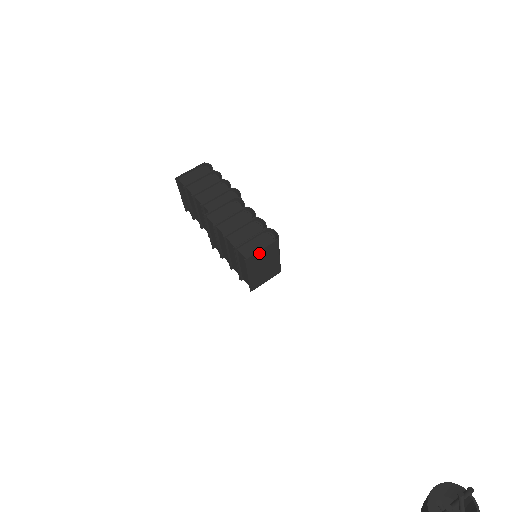
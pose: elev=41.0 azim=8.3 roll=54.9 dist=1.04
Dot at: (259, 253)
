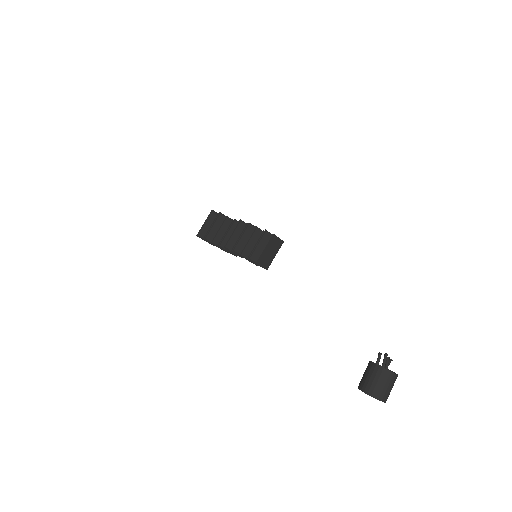
Dot at: (277, 238)
